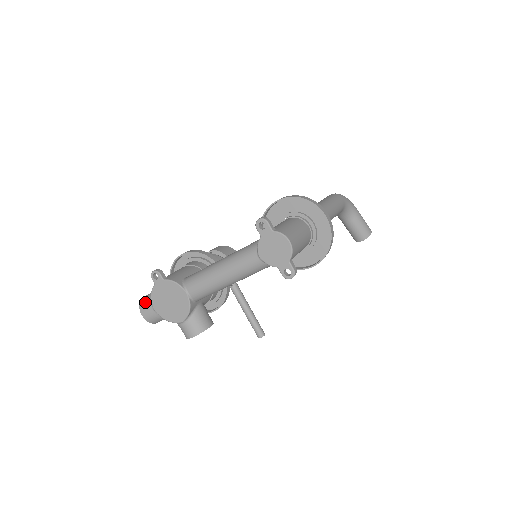
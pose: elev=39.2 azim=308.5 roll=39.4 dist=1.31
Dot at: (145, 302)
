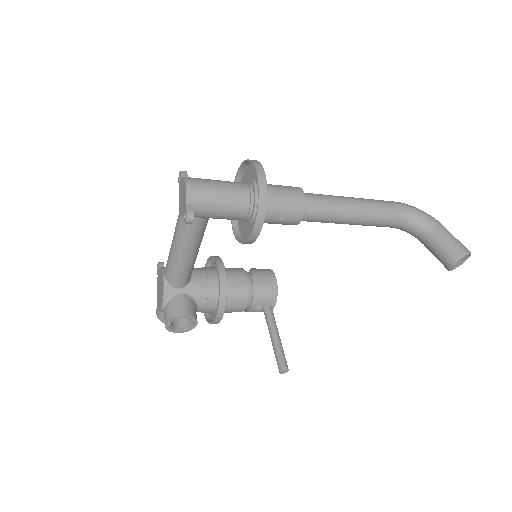
Dot at: occluded
